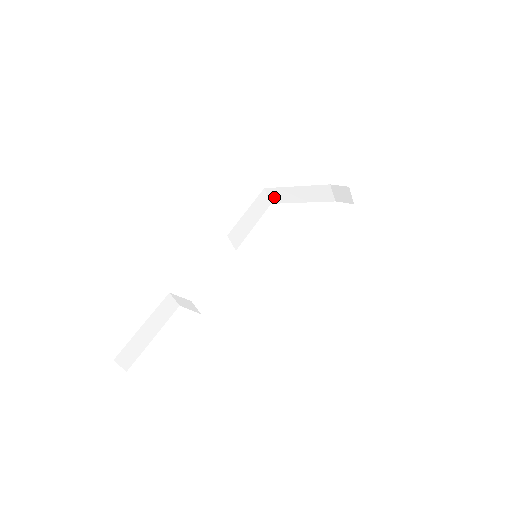
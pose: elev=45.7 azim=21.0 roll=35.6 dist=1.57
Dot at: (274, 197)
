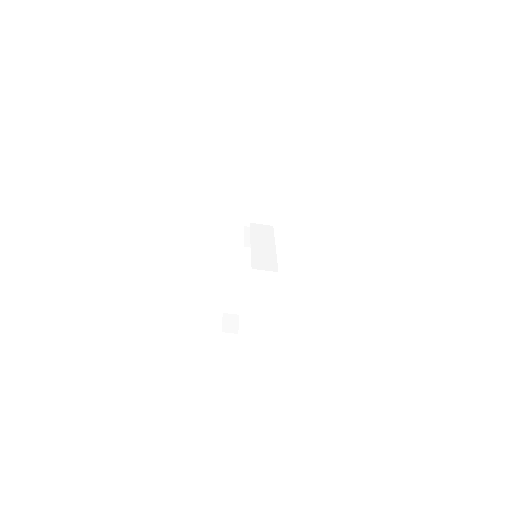
Dot at: occluded
